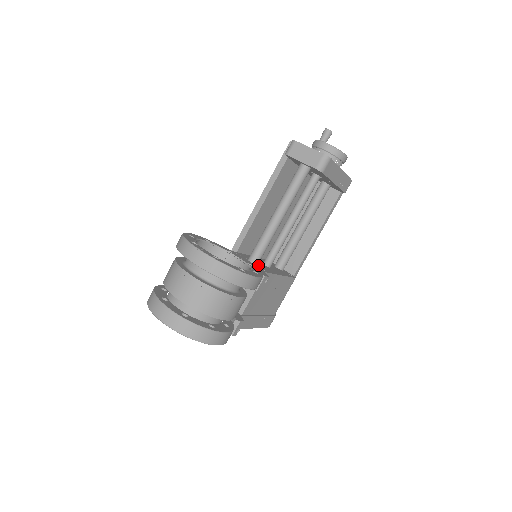
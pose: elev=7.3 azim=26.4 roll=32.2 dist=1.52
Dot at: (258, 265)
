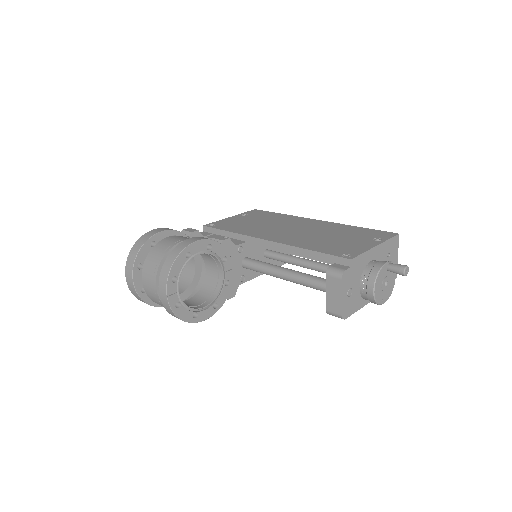
Dot at: occluded
